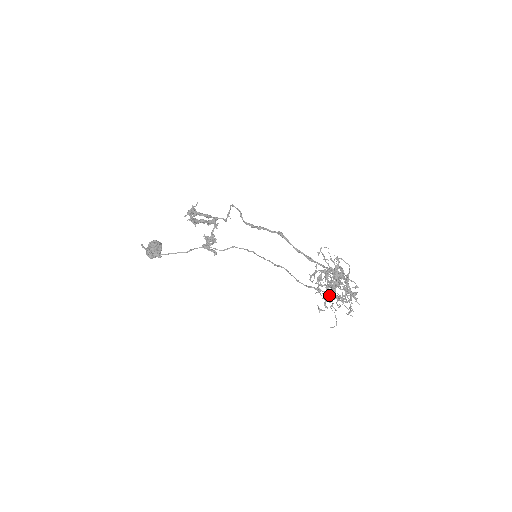
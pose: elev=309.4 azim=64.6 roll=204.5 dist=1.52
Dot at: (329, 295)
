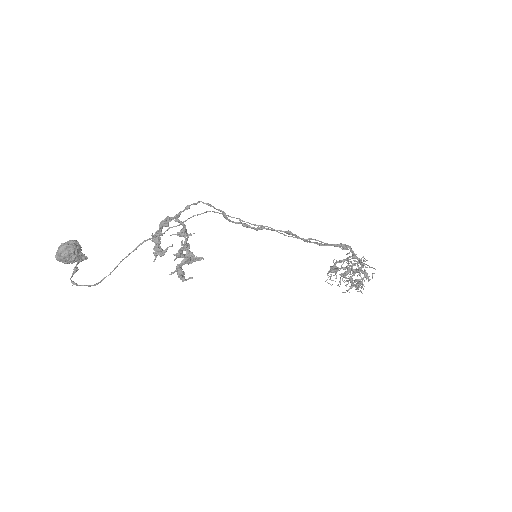
Dot at: occluded
